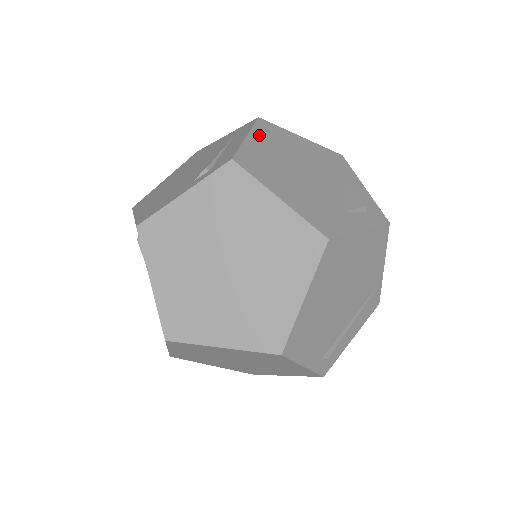
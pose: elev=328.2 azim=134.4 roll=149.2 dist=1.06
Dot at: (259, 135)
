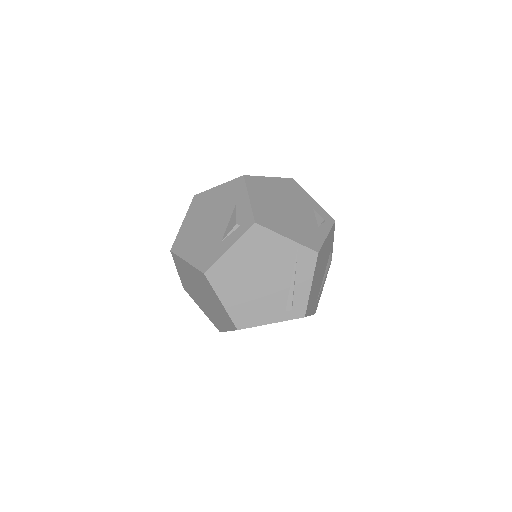
Dot at: (190, 214)
